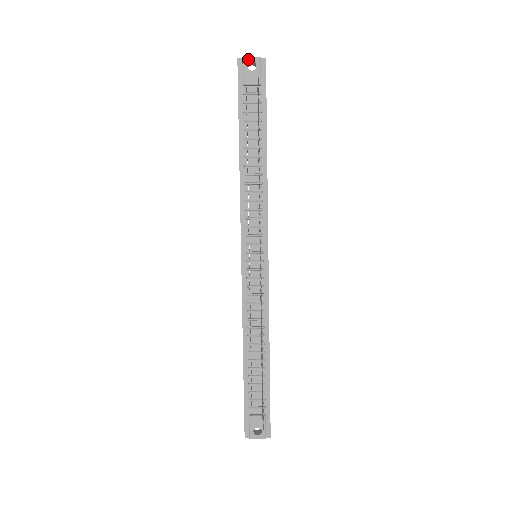
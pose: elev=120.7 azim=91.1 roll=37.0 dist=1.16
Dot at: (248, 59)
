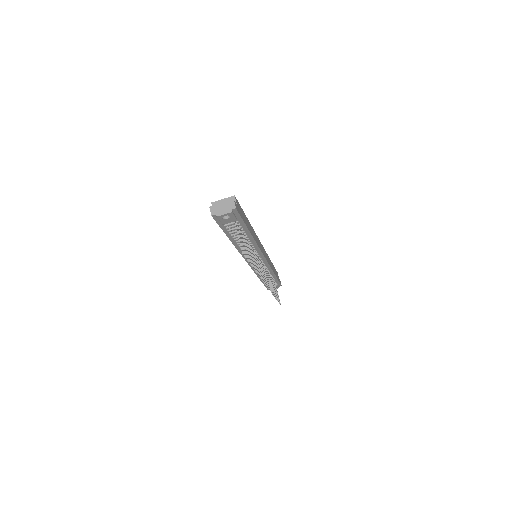
Dot at: (221, 216)
